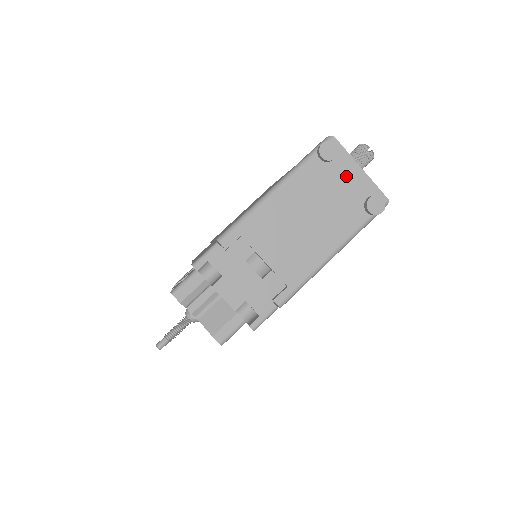
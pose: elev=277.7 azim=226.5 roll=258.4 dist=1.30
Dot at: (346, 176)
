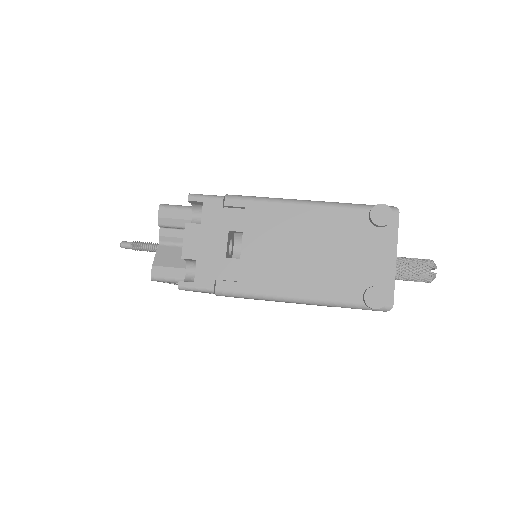
Dot at: (376, 251)
